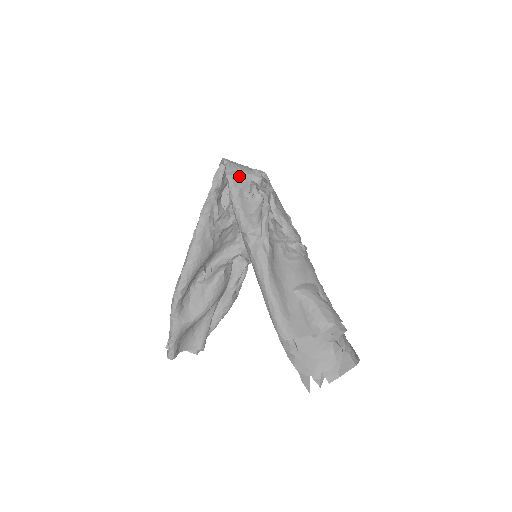
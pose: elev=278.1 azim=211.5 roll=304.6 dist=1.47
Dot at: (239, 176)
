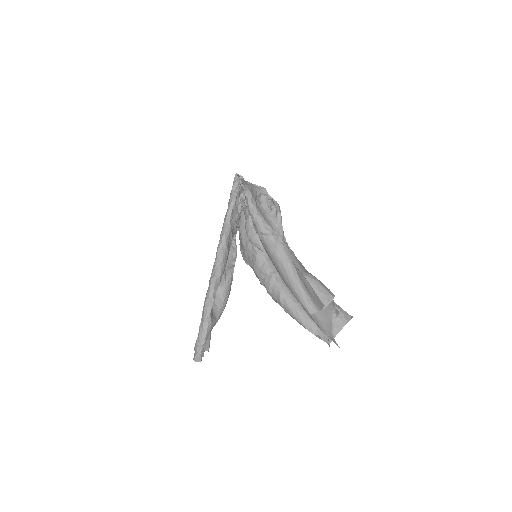
Dot at: (251, 188)
